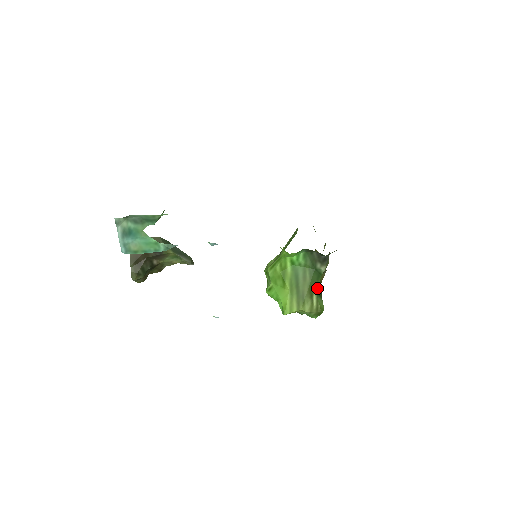
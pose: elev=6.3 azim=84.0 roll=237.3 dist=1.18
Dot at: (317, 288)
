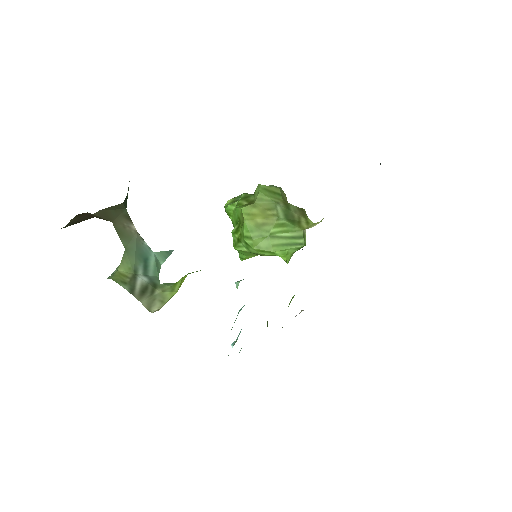
Dot at: occluded
